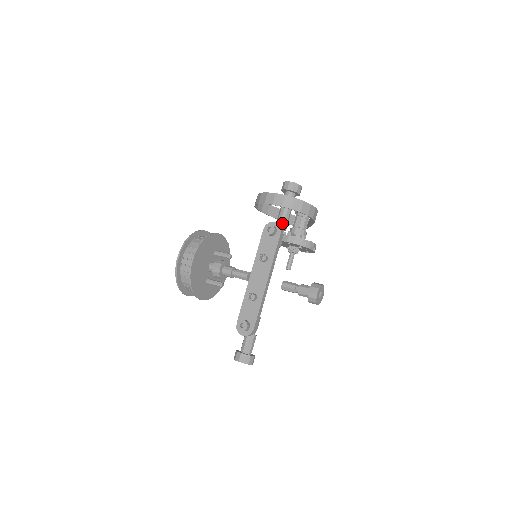
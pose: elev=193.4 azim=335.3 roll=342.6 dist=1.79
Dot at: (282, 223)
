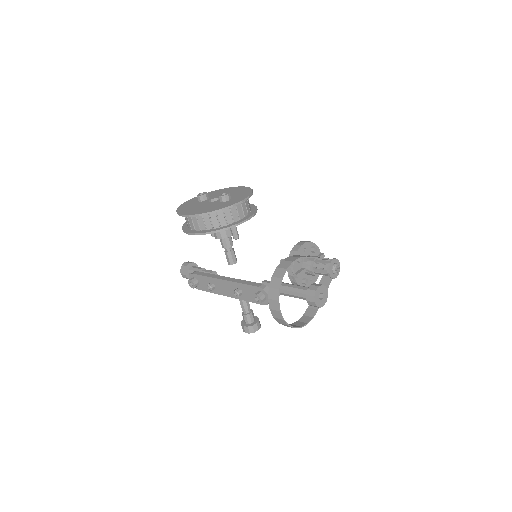
Dot at: (280, 294)
